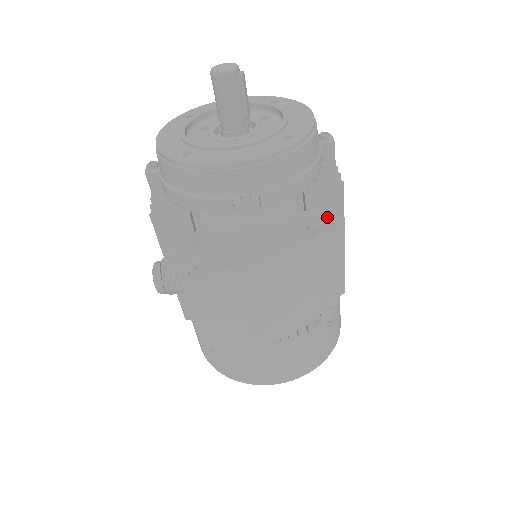
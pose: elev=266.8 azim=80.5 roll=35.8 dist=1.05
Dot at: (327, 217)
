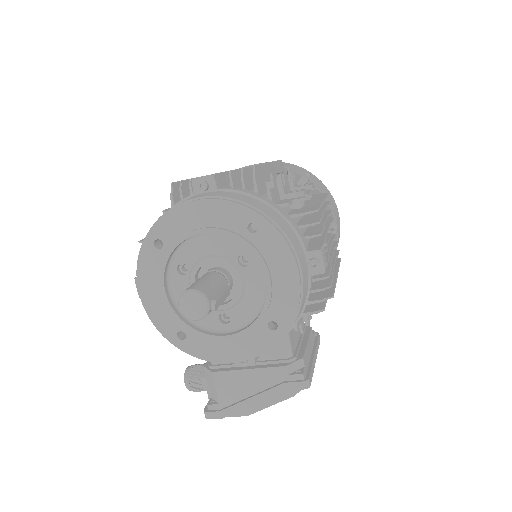
Dot at: occluded
